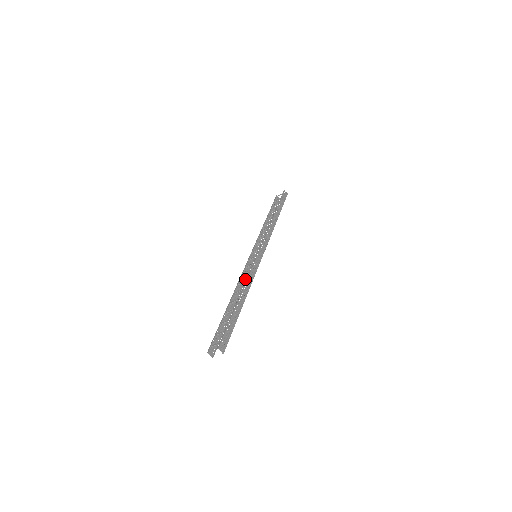
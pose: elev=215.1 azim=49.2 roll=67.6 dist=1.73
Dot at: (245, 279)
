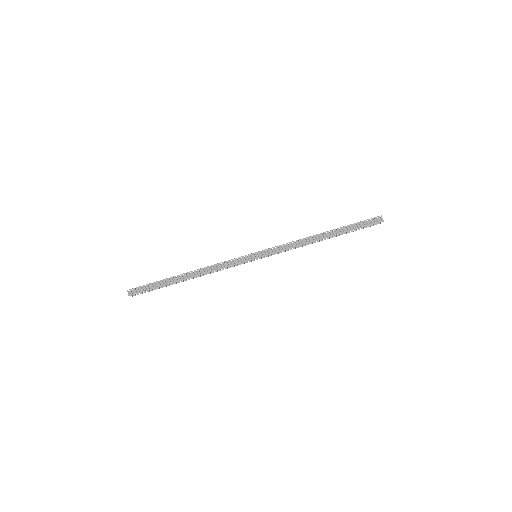
Dot at: occluded
